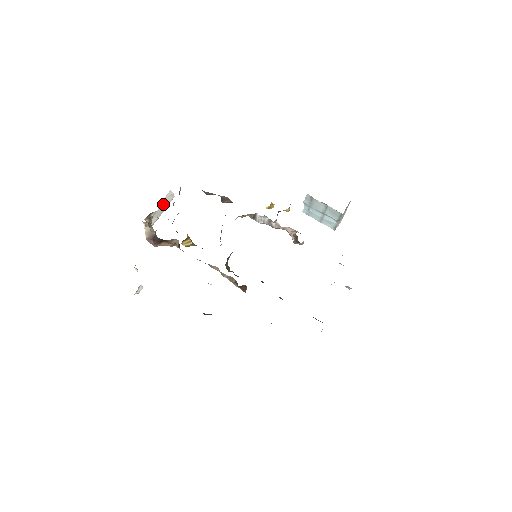
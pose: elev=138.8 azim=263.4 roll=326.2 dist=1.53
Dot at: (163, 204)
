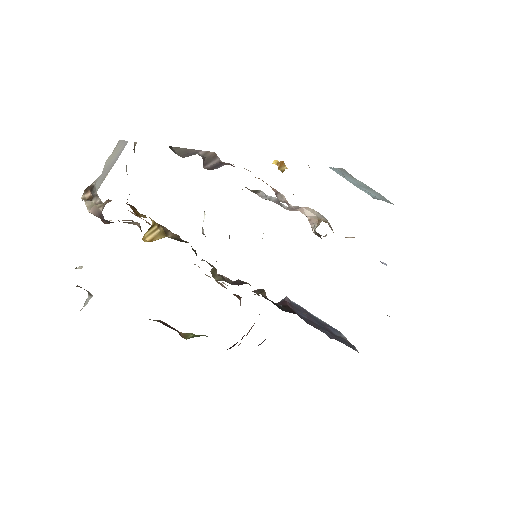
Dot at: (110, 160)
